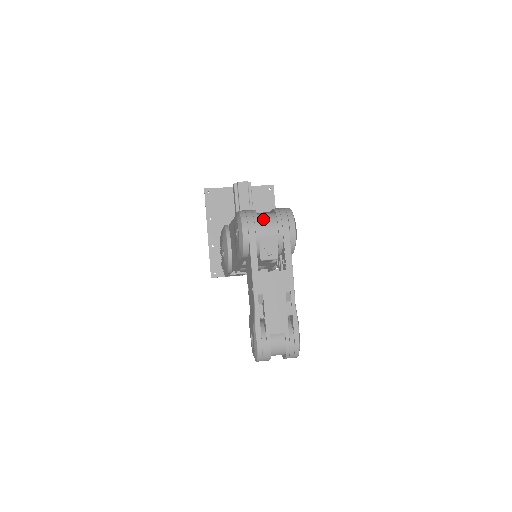
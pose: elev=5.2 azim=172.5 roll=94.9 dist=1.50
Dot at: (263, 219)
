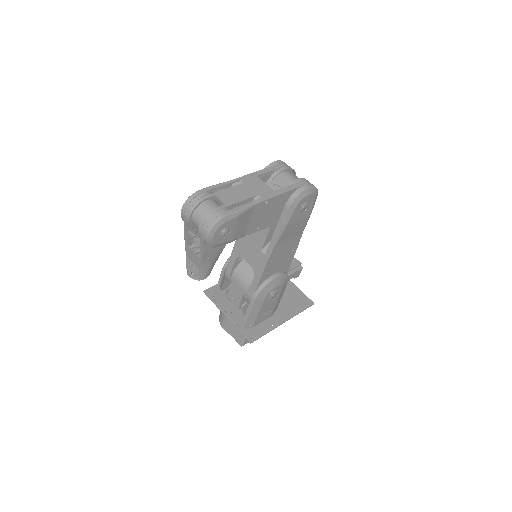
Dot at: occluded
